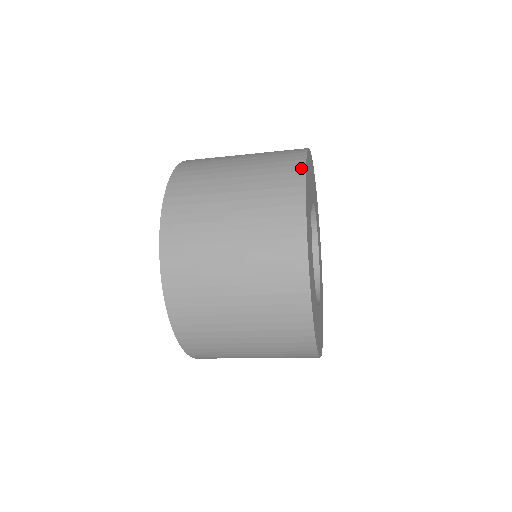
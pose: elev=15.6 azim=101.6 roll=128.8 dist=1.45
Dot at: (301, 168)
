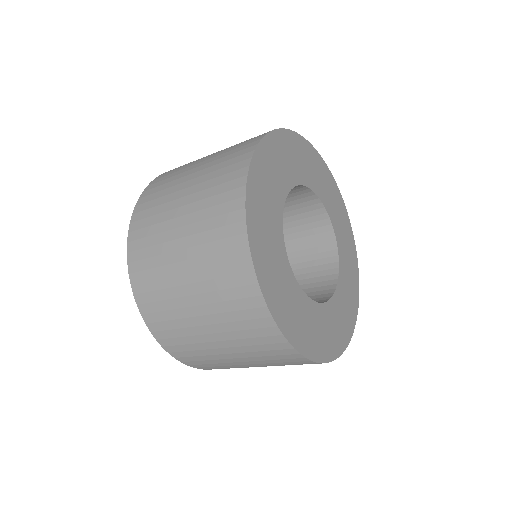
Dot at: occluded
